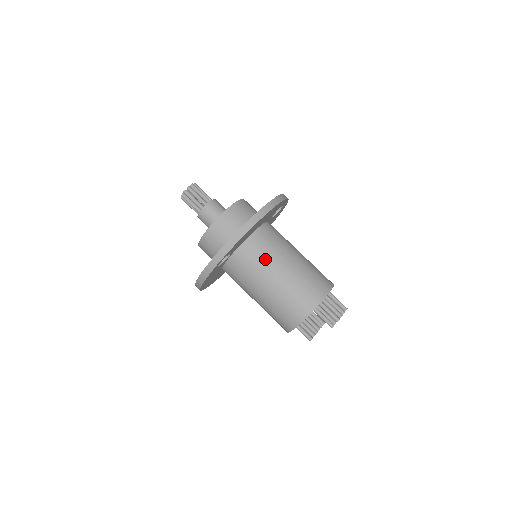
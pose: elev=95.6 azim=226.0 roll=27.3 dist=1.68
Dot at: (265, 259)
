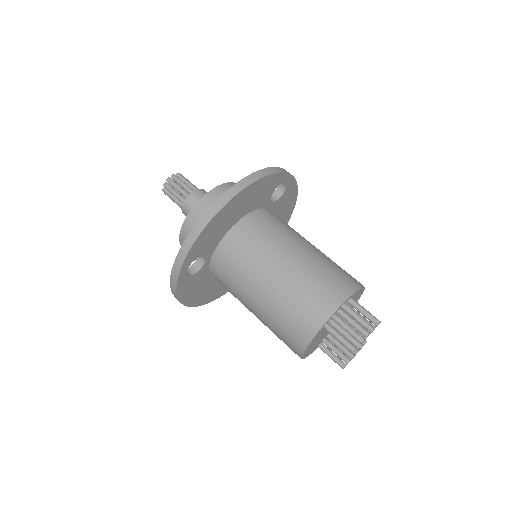
Dot at: (250, 259)
